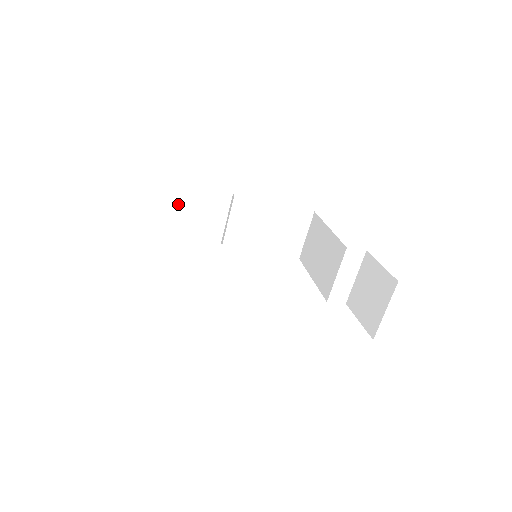
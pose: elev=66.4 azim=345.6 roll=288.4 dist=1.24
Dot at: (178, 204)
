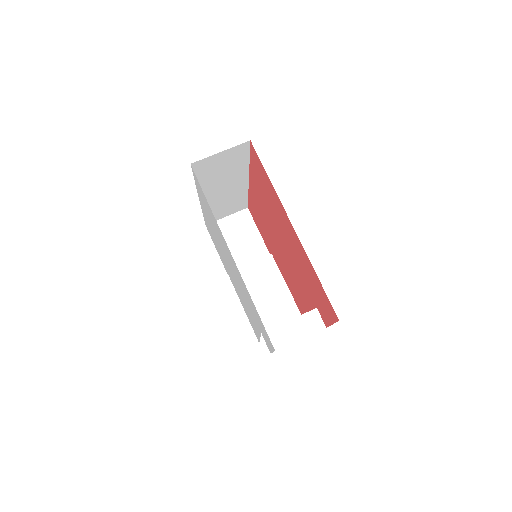
Dot at: (237, 226)
